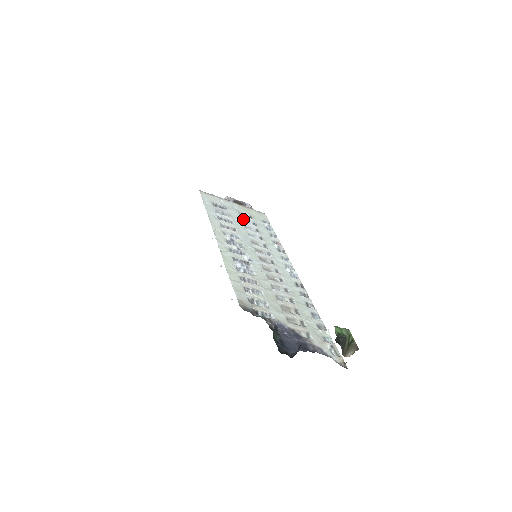
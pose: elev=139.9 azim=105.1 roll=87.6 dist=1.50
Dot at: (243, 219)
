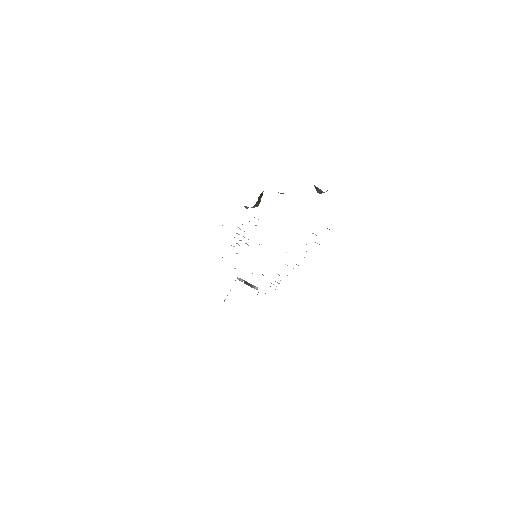
Dot at: occluded
